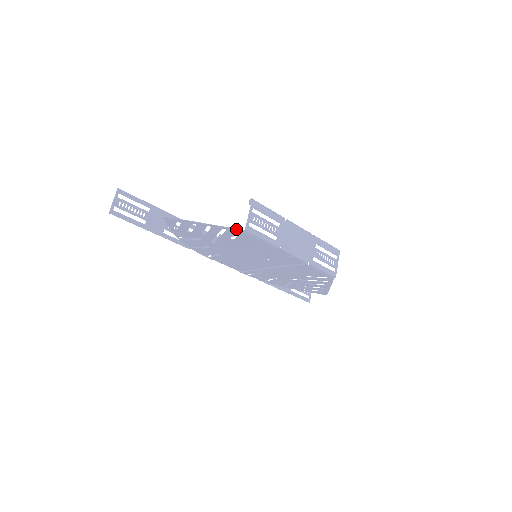
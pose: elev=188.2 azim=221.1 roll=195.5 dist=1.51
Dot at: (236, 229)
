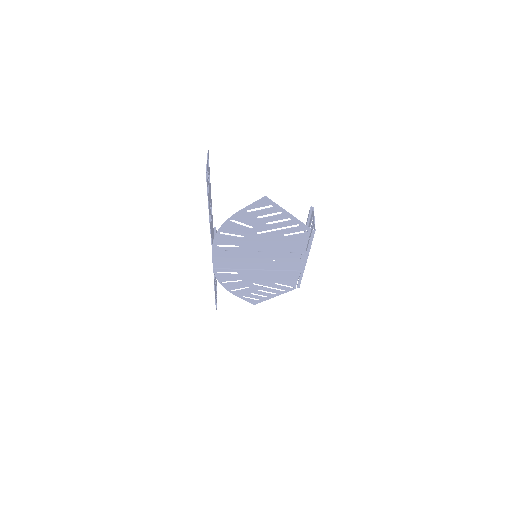
Dot at: (309, 228)
